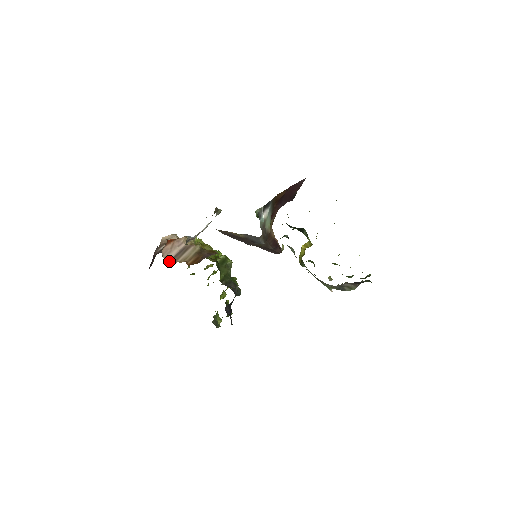
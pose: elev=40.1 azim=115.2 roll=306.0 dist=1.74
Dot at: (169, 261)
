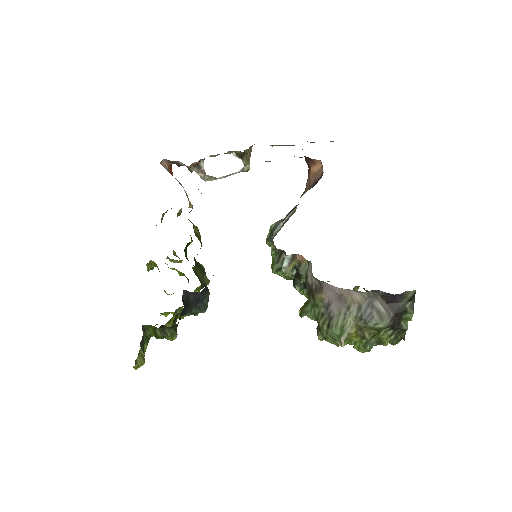
Dot at: occluded
